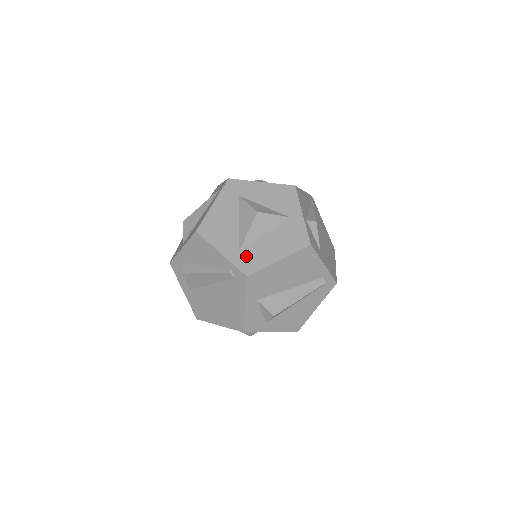
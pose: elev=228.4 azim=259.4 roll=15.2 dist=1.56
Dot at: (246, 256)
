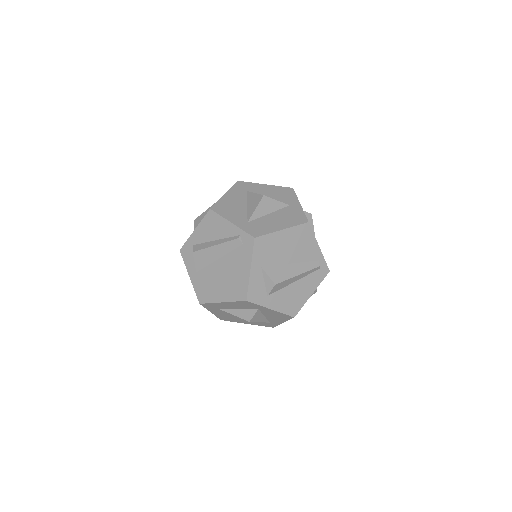
Dot at: (254, 226)
